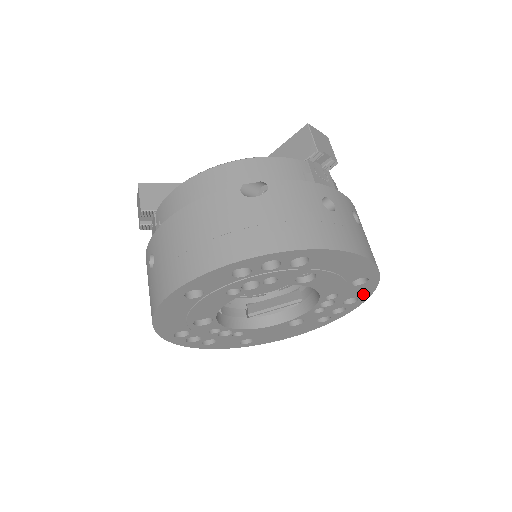
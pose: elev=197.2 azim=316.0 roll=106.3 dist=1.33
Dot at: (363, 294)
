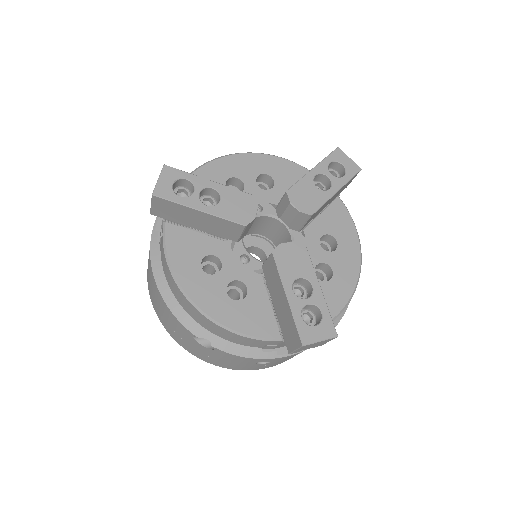
Dot at: occluded
